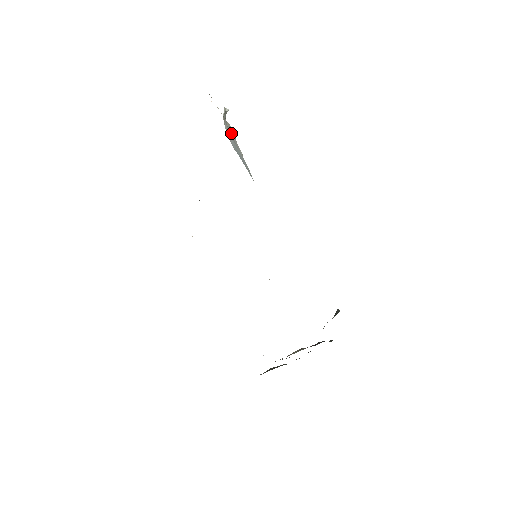
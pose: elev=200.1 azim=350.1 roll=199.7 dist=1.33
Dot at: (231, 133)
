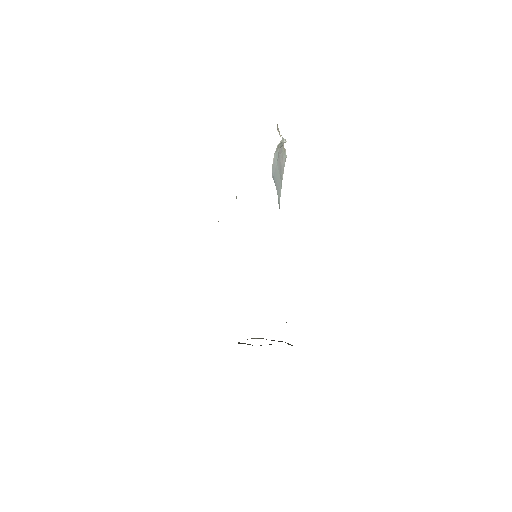
Dot at: (282, 159)
